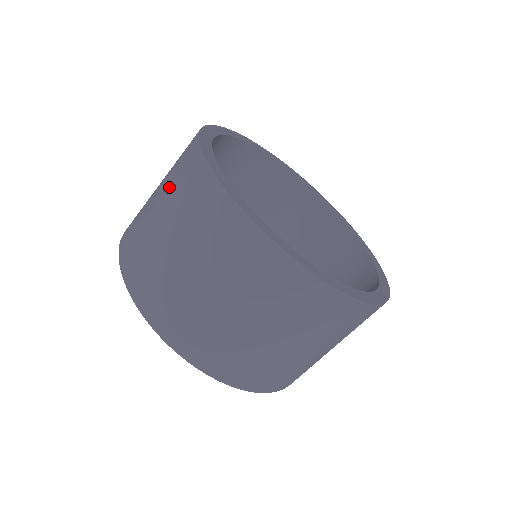
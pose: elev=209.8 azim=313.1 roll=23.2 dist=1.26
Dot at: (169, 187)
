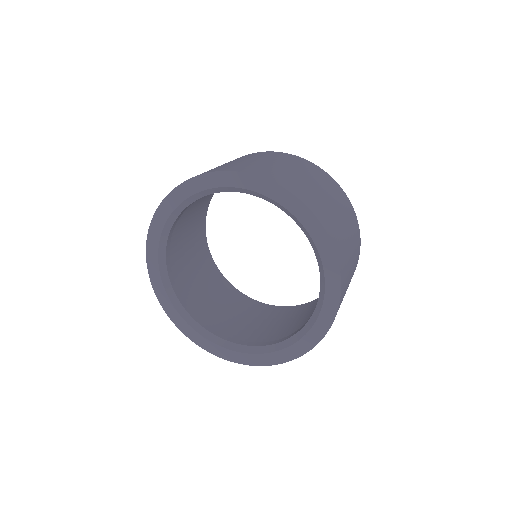
Dot at: occluded
